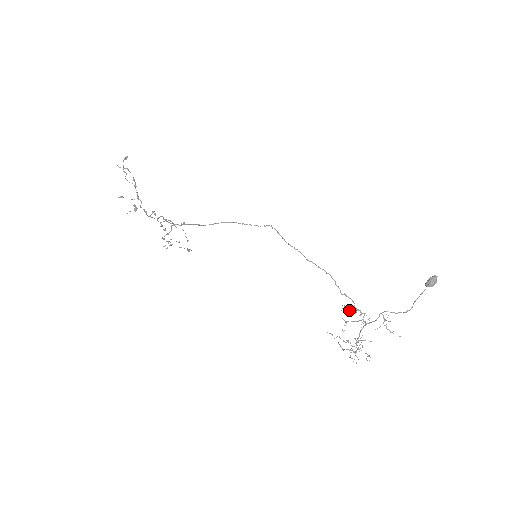
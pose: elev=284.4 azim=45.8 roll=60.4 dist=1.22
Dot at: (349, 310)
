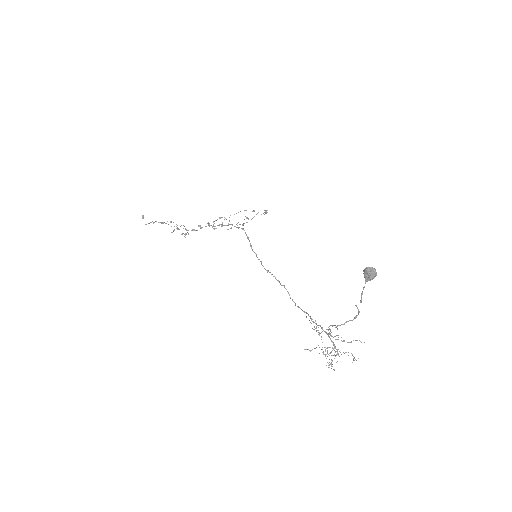
Dot at: occluded
